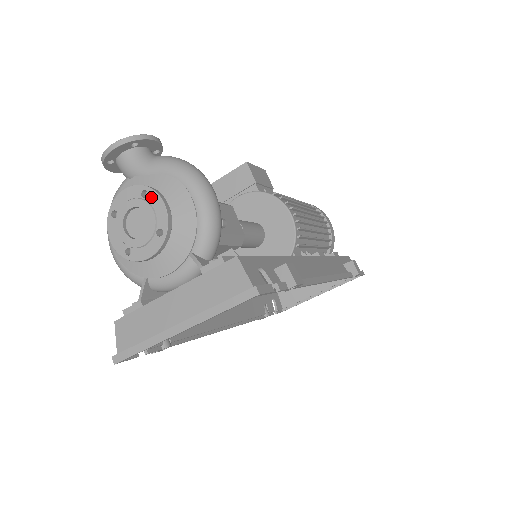
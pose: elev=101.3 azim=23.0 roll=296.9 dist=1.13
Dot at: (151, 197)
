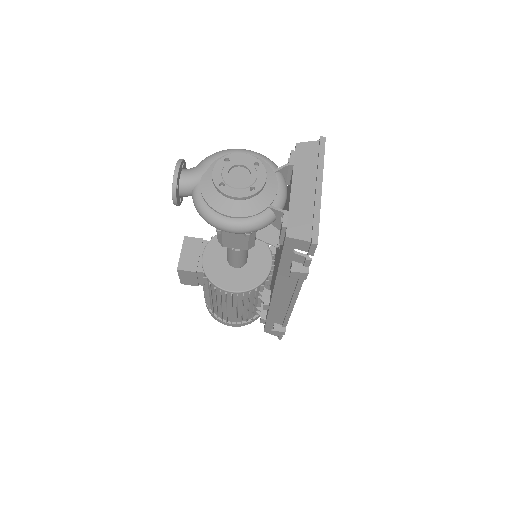
Dot at: (232, 157)
